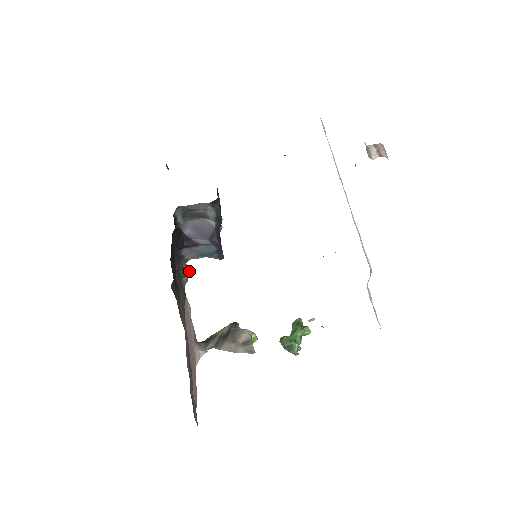
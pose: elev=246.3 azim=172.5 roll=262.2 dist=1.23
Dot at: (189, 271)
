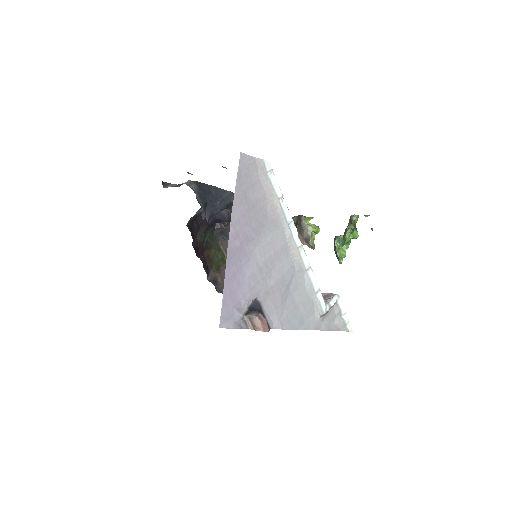
Dot at: occluded
